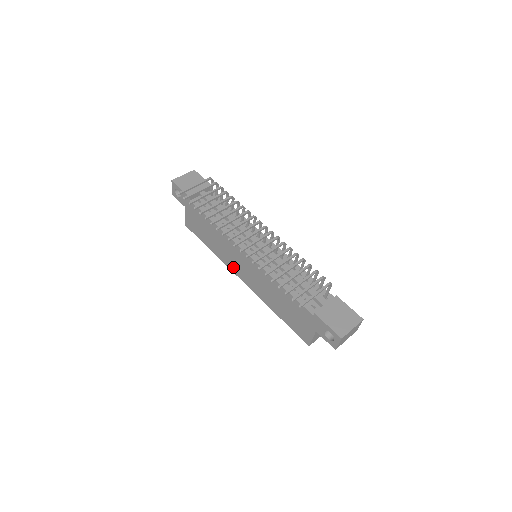
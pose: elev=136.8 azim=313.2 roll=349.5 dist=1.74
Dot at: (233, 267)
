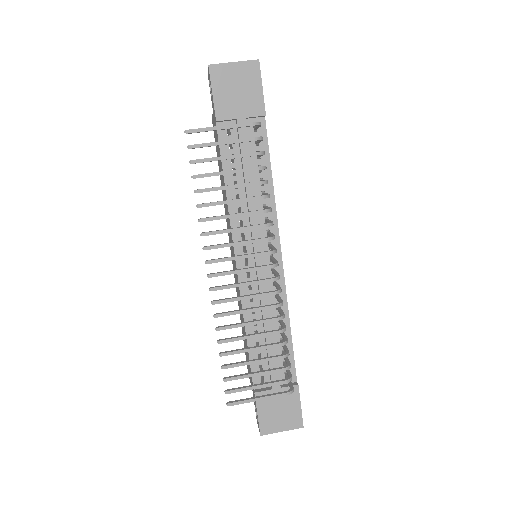
Dot at: occluded
